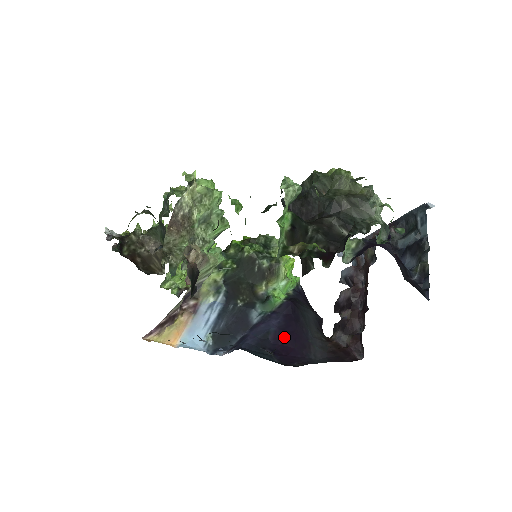
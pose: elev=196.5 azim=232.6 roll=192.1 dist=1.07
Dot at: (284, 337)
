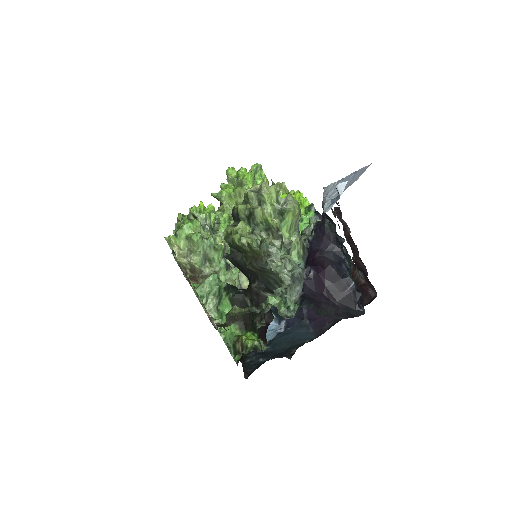
Dot at: occluded
